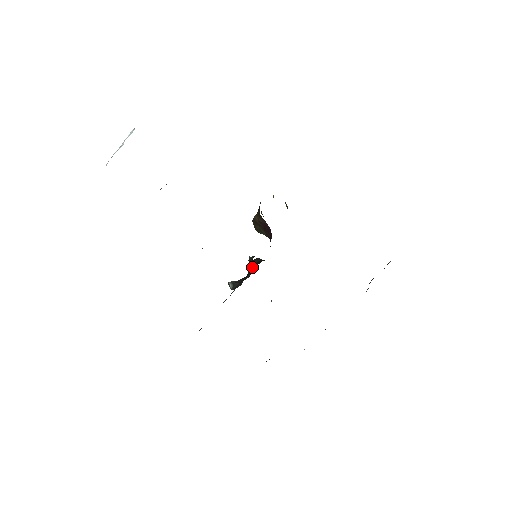
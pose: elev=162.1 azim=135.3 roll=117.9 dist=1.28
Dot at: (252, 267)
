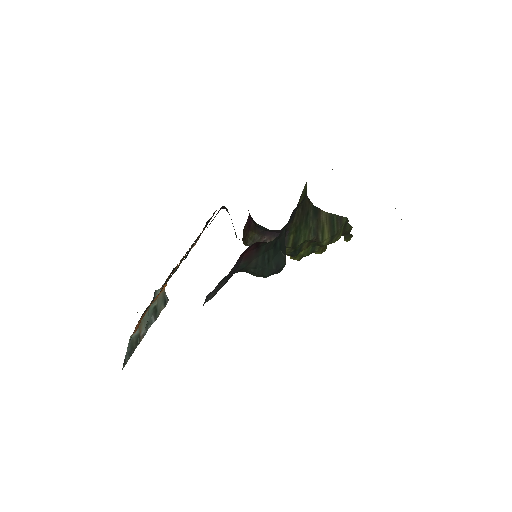
Dot at: (231, 219)
